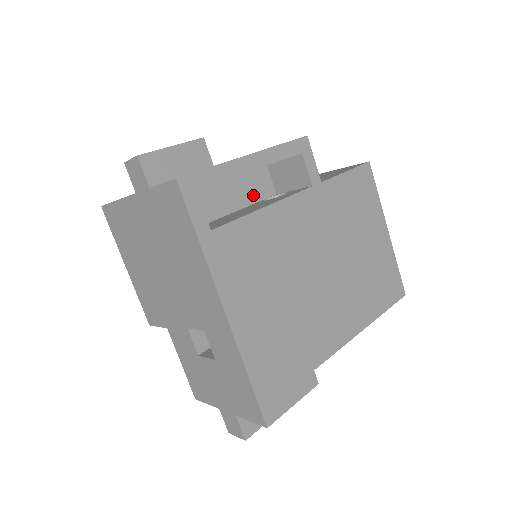
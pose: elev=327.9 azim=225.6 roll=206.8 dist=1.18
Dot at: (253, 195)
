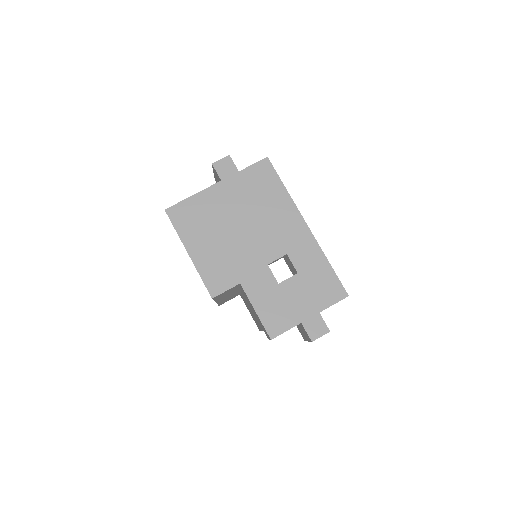
Dot at: occluded
